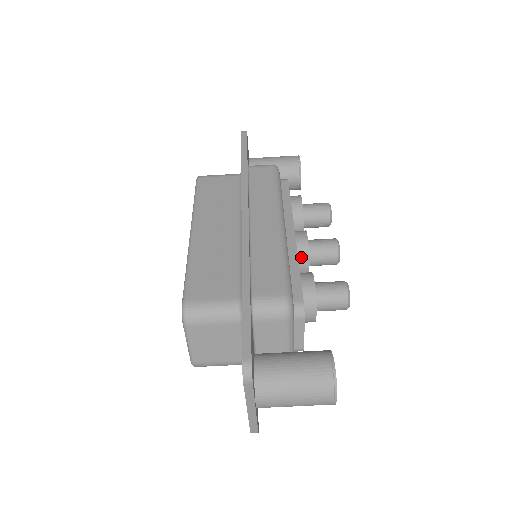
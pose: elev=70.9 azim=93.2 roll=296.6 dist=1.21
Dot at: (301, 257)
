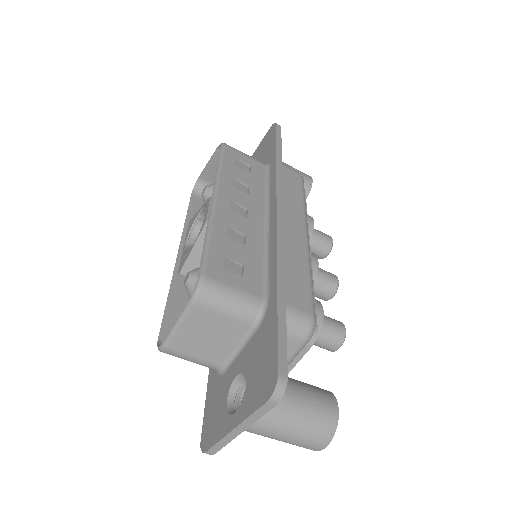
Dot at: occluded
